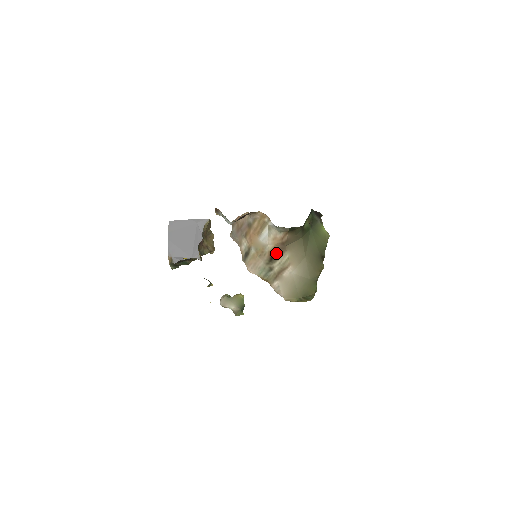
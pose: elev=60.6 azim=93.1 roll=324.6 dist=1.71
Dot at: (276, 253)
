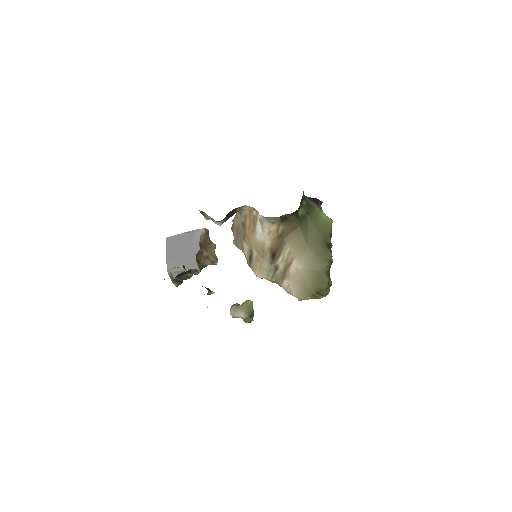
Dot at: (276, 249)
